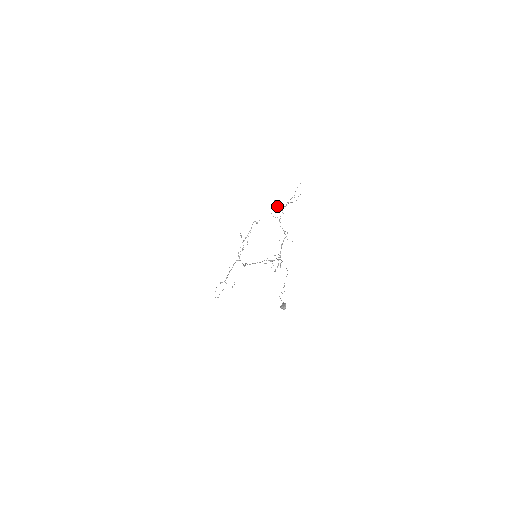
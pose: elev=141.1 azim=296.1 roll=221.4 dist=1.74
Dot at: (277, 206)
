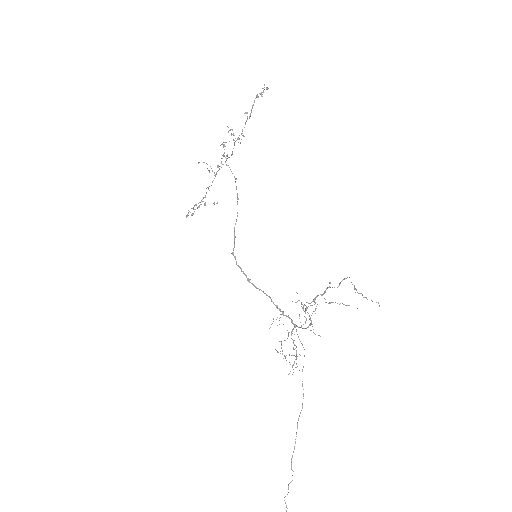
Dot at: (306, 302)
